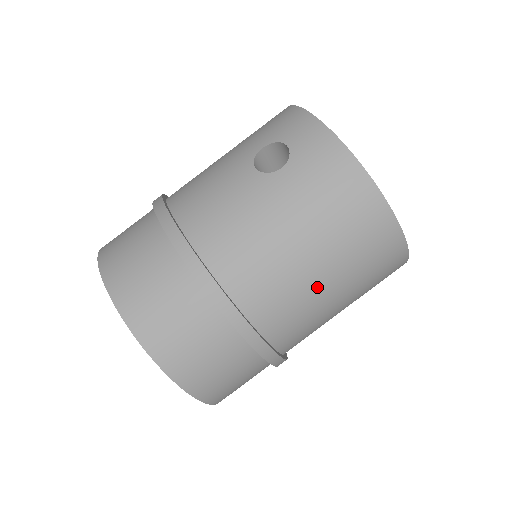
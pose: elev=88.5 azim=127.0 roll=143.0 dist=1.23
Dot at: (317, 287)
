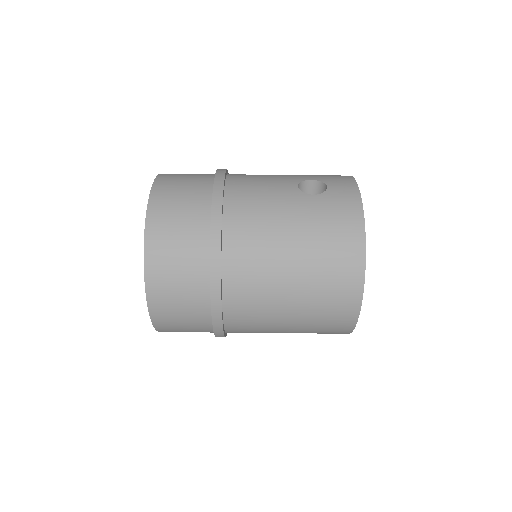
Dot at: (282, 283)
